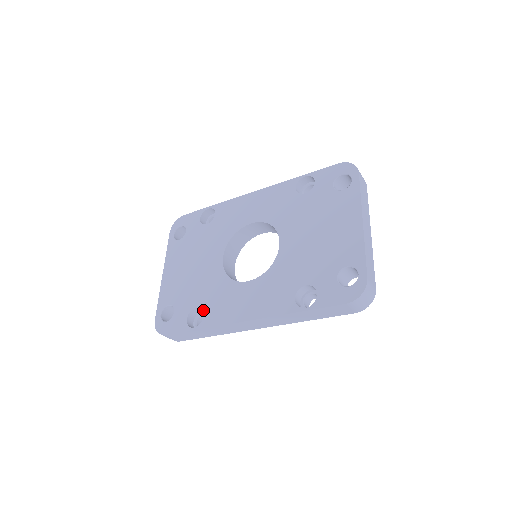
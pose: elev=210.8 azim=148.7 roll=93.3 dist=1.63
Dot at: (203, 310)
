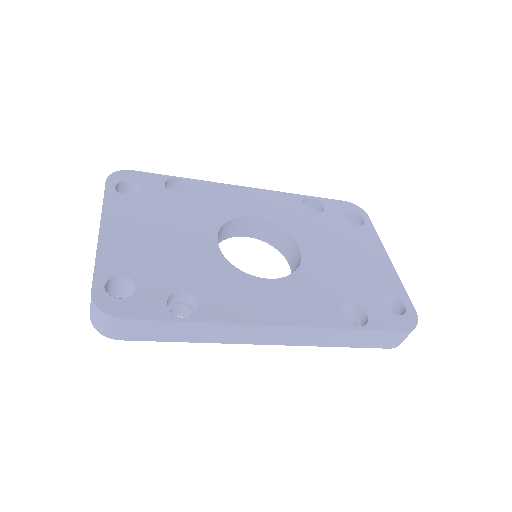
Dot at: (198, 297)
